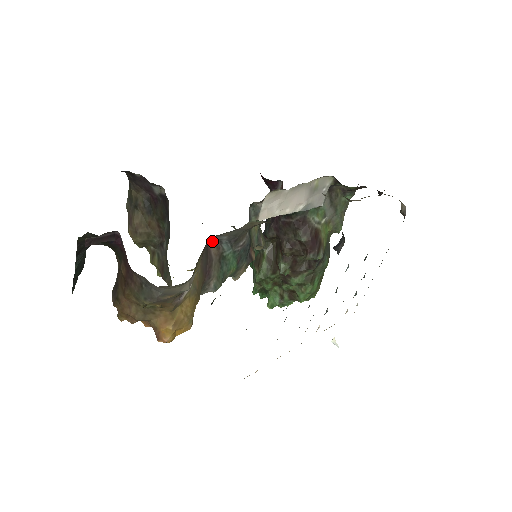
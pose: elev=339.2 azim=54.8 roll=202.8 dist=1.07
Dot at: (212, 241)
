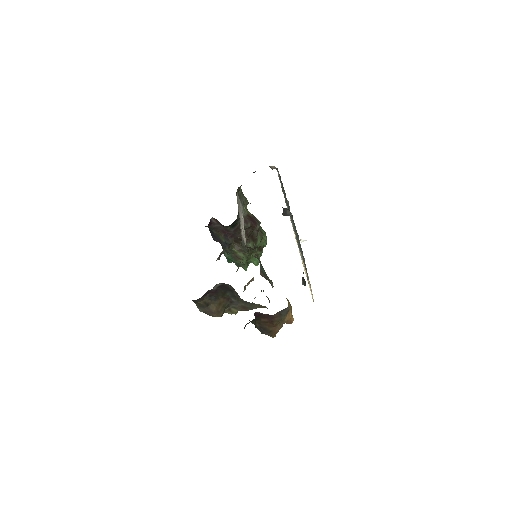
Dot at: occluded
